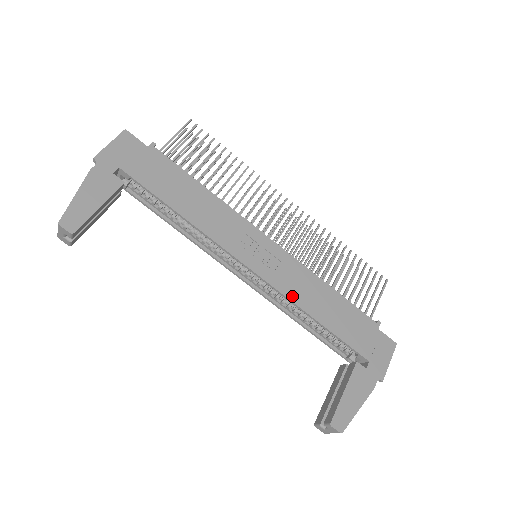
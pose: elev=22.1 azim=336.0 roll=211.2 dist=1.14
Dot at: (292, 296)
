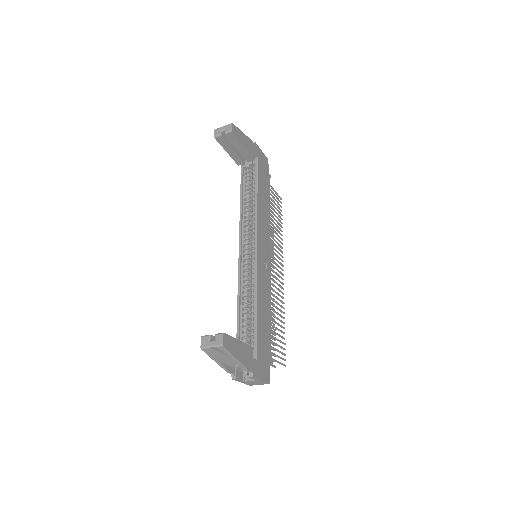
Dot at: (259, 282)
